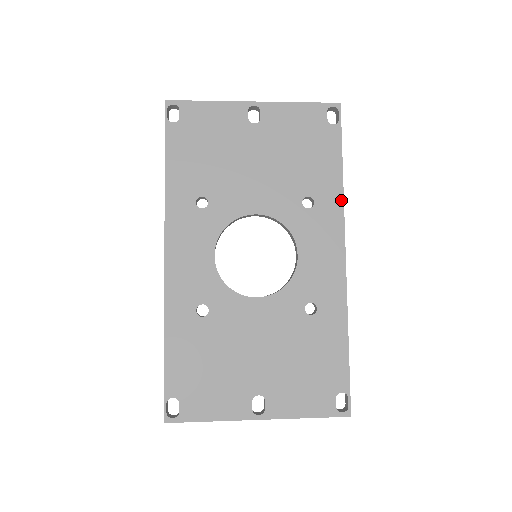
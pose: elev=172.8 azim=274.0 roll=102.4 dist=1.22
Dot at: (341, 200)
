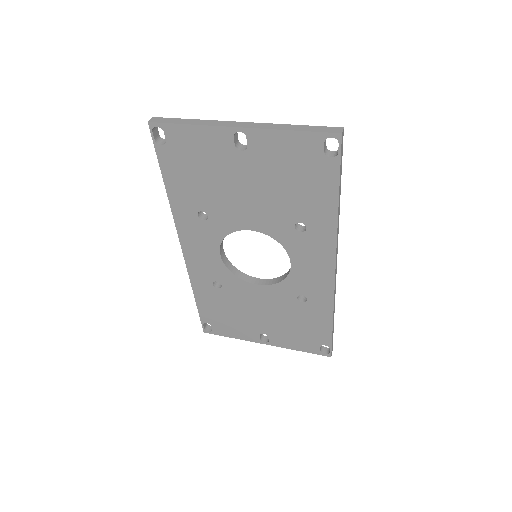
Dot at: (334, 229)
